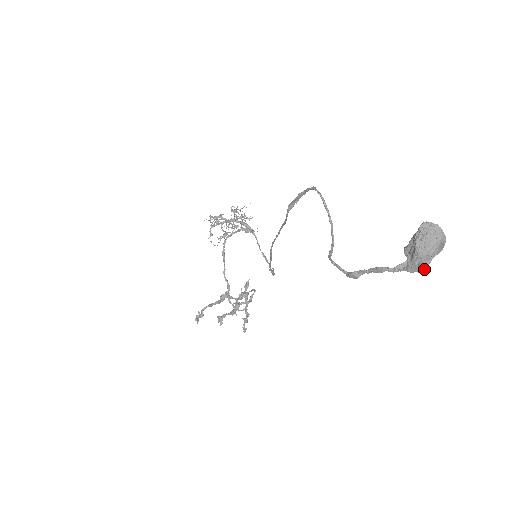
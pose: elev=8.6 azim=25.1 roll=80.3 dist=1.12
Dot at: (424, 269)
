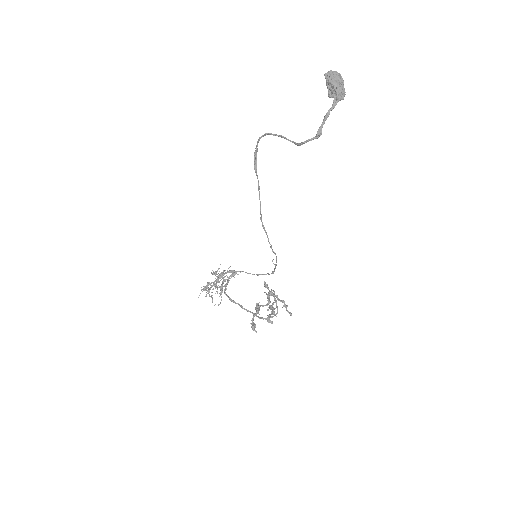
Dot at: (345, 94)
